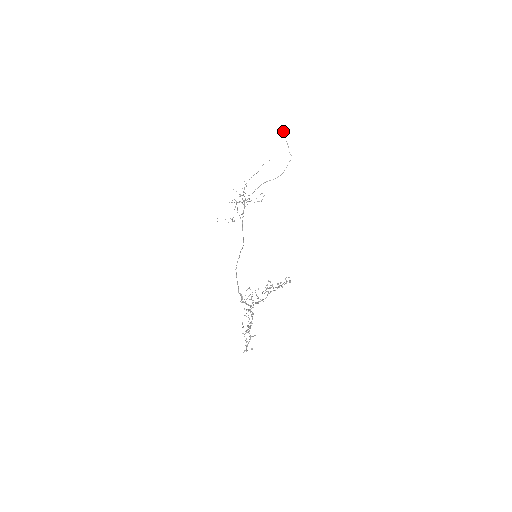
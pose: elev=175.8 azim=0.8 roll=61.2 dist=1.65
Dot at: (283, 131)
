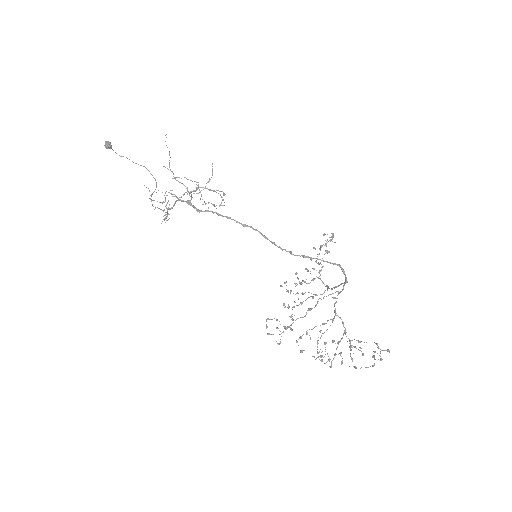
Dot at: (107, 141)
